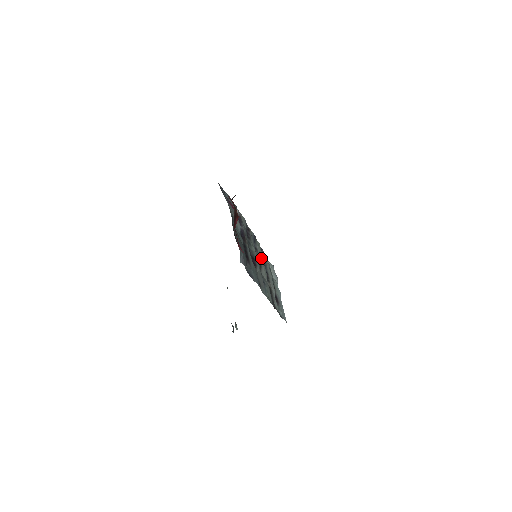
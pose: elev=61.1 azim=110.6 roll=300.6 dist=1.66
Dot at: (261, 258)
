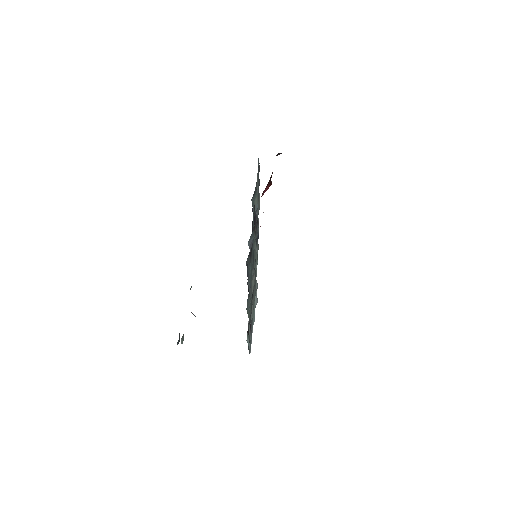
Dot at: occluded
